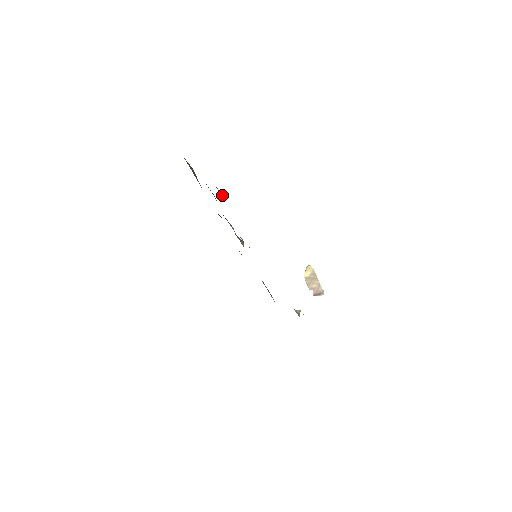
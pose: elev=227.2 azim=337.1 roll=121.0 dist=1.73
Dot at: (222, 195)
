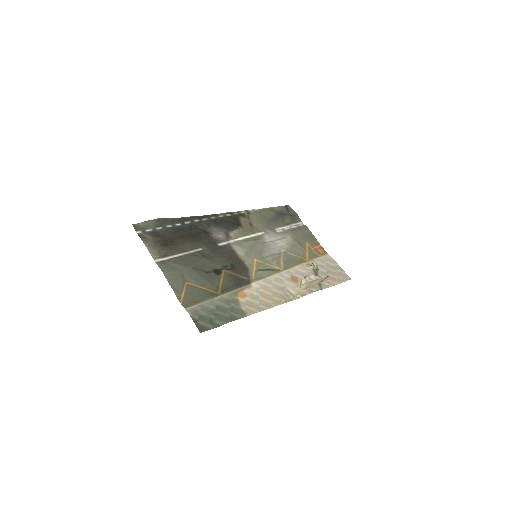
Dot at: (195, 277)
